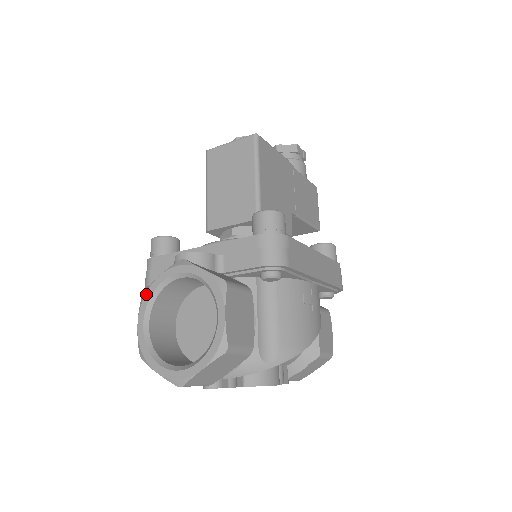
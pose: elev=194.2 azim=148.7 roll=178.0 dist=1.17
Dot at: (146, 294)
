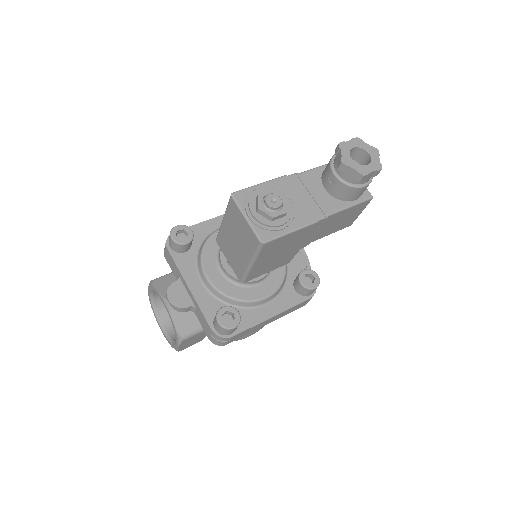
Dot at: (151, 286)
